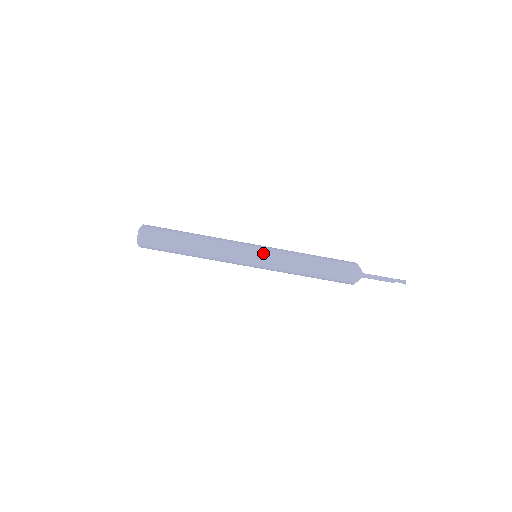
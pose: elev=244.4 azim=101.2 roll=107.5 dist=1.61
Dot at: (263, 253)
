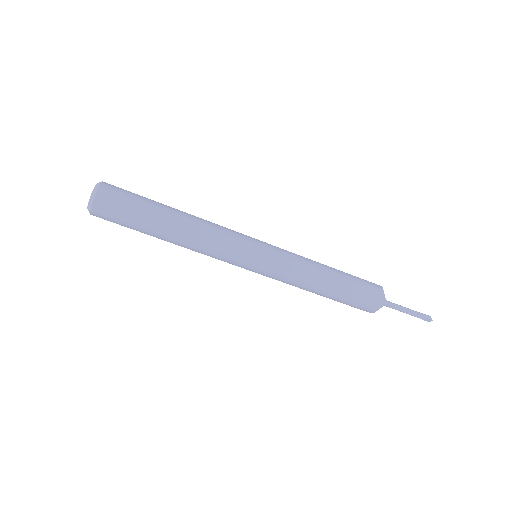
Dot at: (264, 267)
